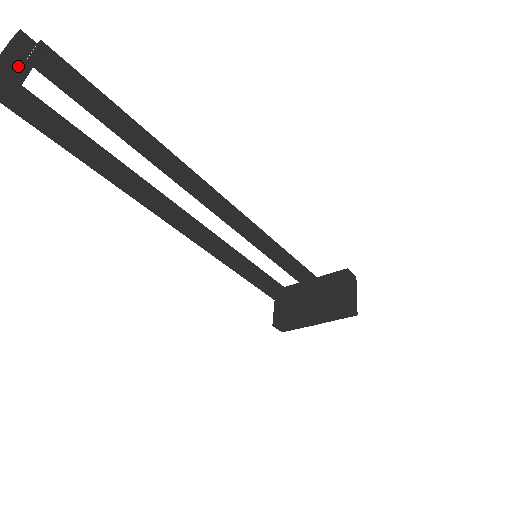
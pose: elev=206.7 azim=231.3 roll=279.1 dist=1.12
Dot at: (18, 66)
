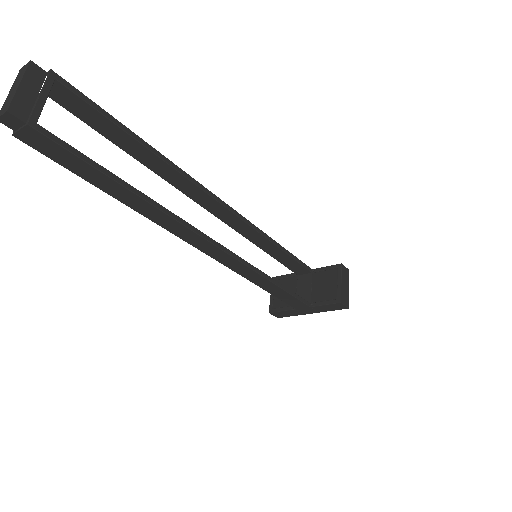
Dot at: (32, 102)
